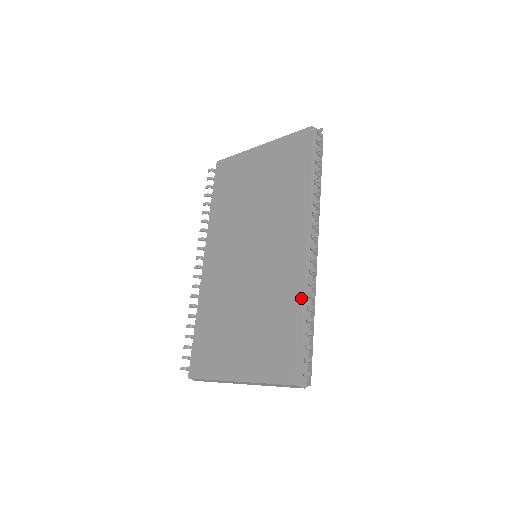
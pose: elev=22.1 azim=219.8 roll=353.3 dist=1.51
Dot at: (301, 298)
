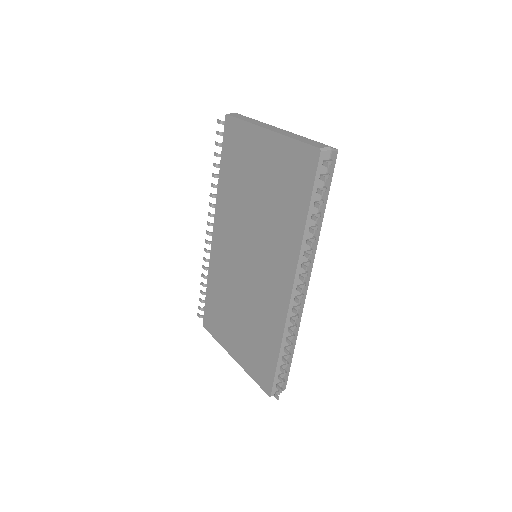
Dot at: (281, 336)
